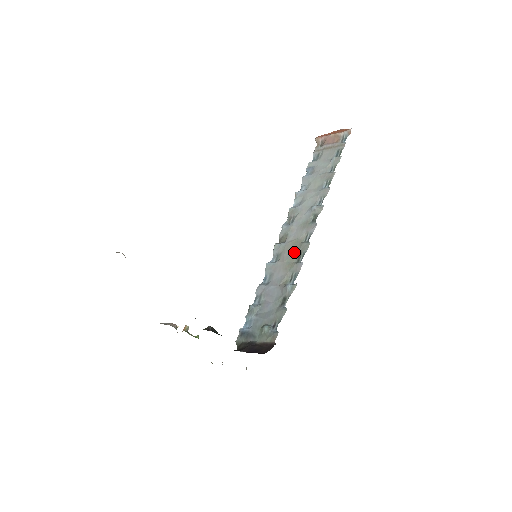
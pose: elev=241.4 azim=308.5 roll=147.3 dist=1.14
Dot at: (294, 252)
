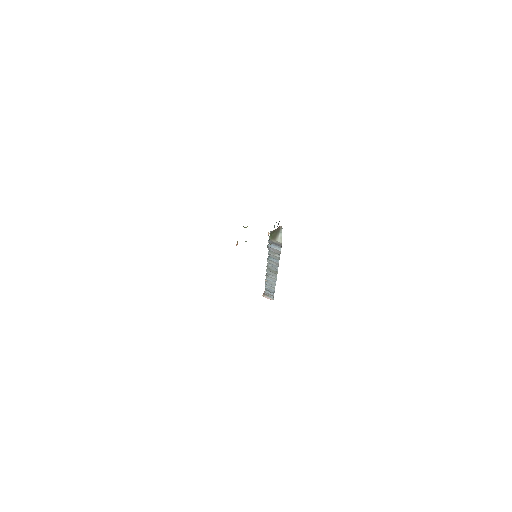
Dot at: occluded
